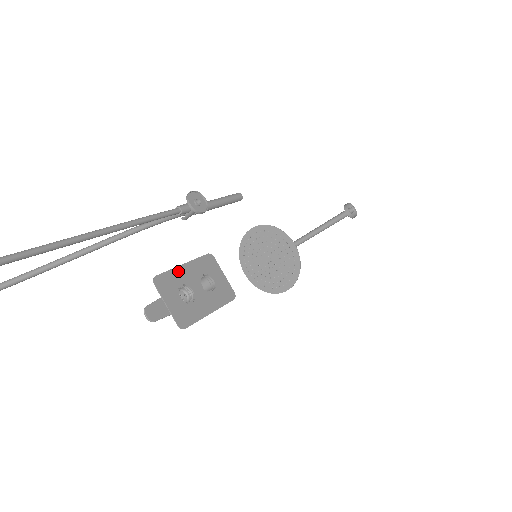
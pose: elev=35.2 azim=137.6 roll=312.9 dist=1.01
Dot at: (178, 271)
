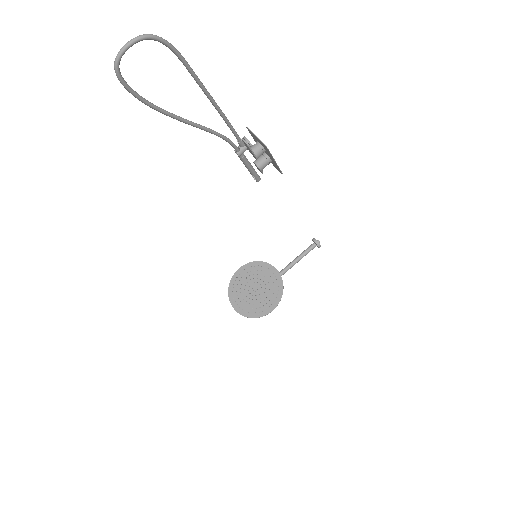
Dot at: (255, 139)
